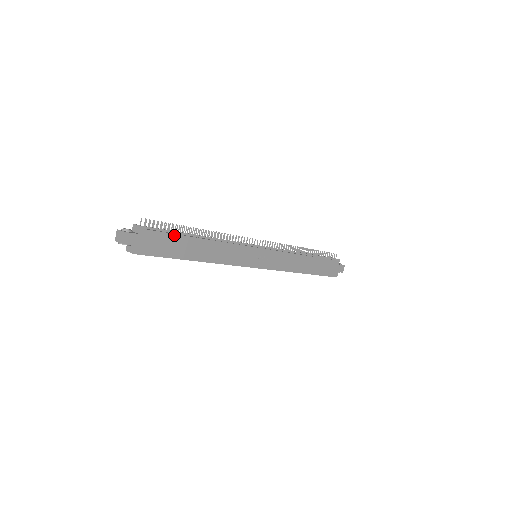
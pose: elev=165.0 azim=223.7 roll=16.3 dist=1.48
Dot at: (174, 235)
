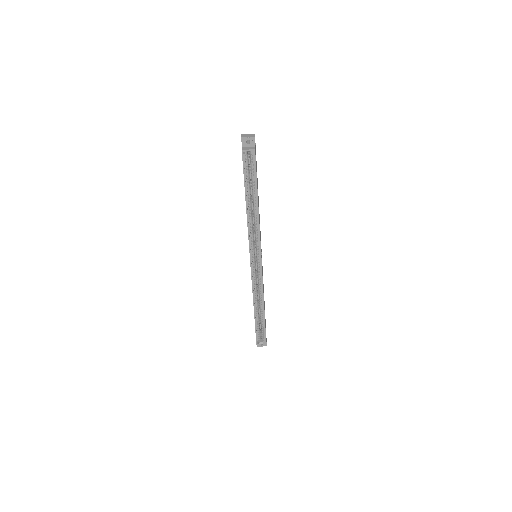
Dot at: occluded
